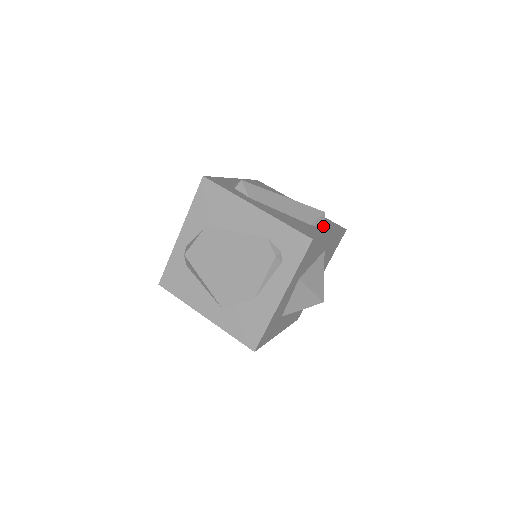
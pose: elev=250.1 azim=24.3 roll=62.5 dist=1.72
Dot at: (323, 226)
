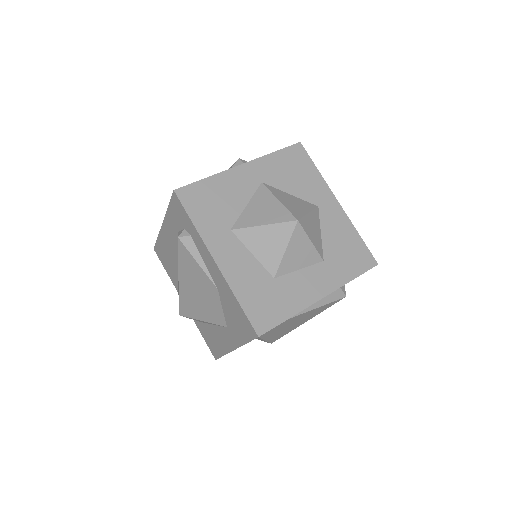
Dot at: occluded
